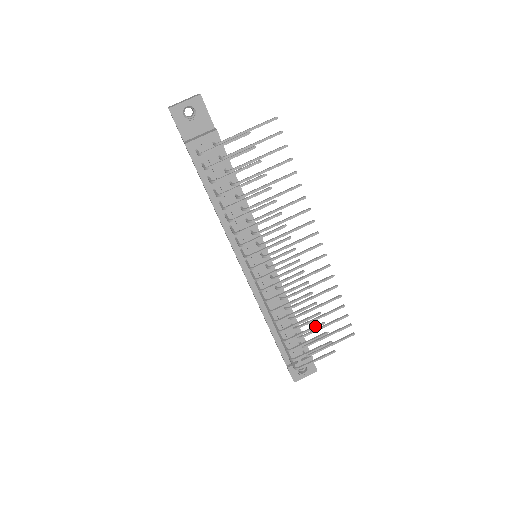
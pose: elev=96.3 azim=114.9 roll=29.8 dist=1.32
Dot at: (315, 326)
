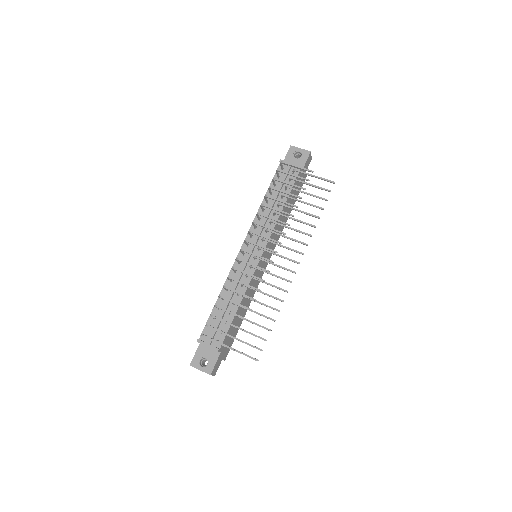
Dot at: occluded
